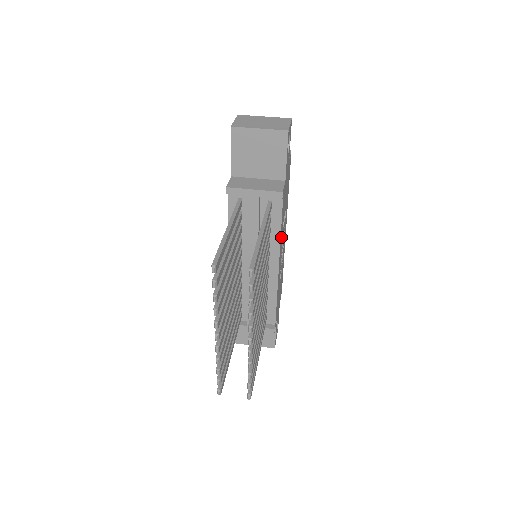
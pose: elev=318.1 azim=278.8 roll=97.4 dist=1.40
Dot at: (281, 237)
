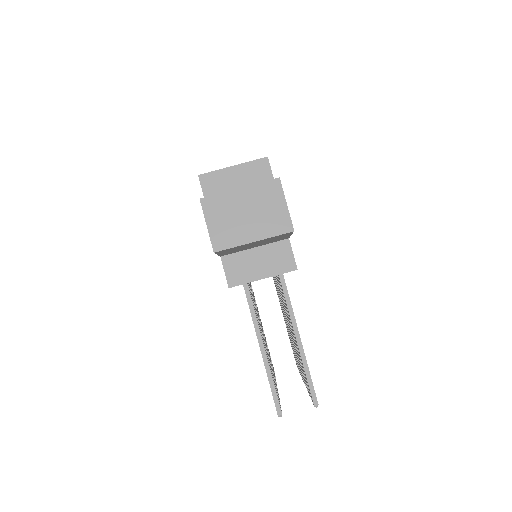
Dot at: occluded
